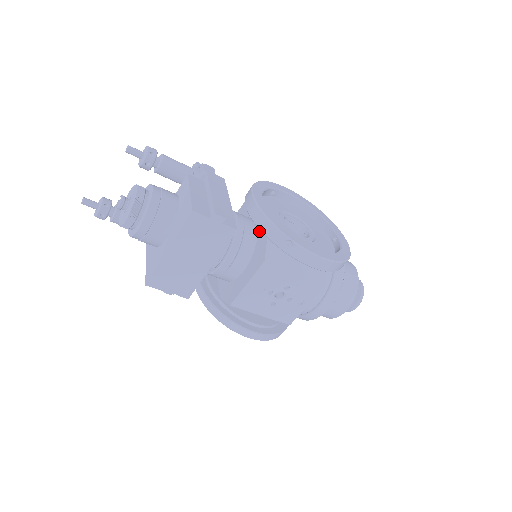
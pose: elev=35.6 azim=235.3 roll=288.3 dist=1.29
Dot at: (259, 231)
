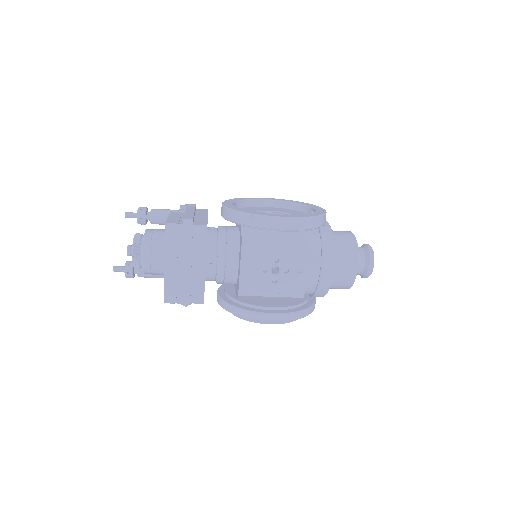
Dot at: (239, 229)
